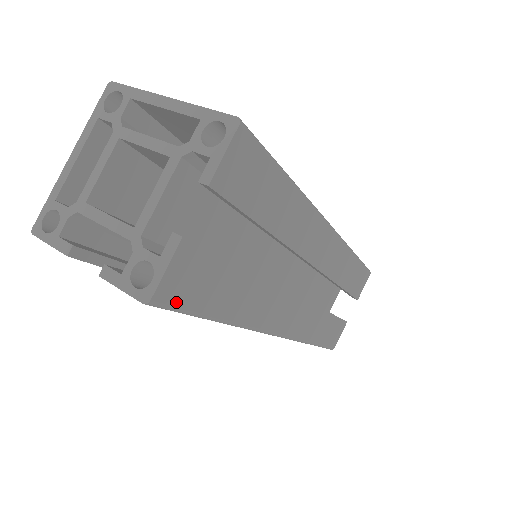
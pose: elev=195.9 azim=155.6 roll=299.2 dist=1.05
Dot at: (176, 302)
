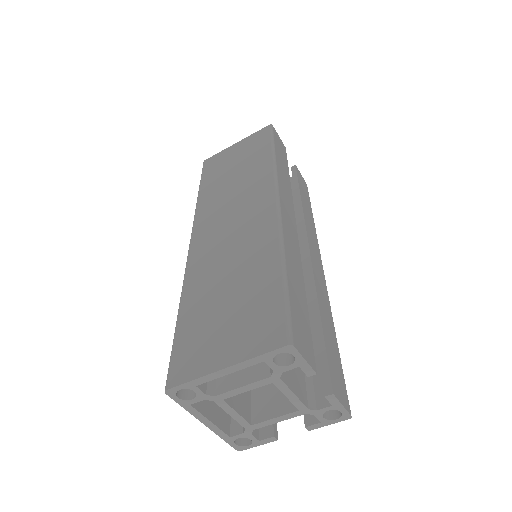
Dot at: (345, 392)
